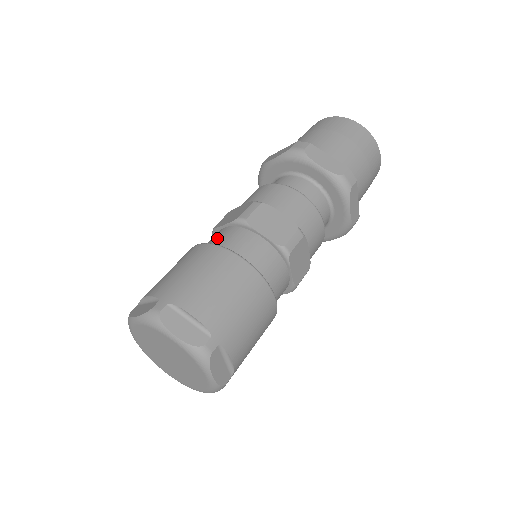
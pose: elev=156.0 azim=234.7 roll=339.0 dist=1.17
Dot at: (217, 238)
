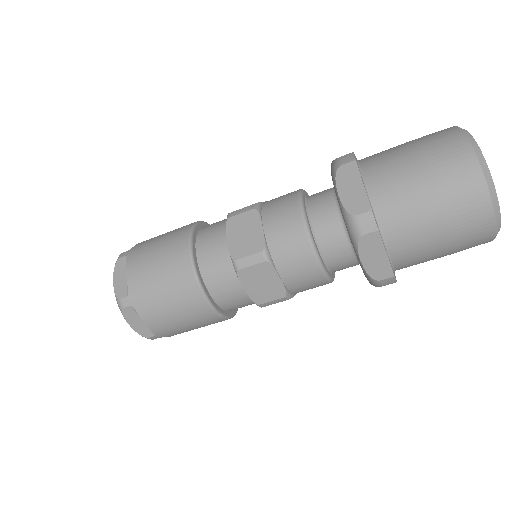
Dot at: (214, 223)
